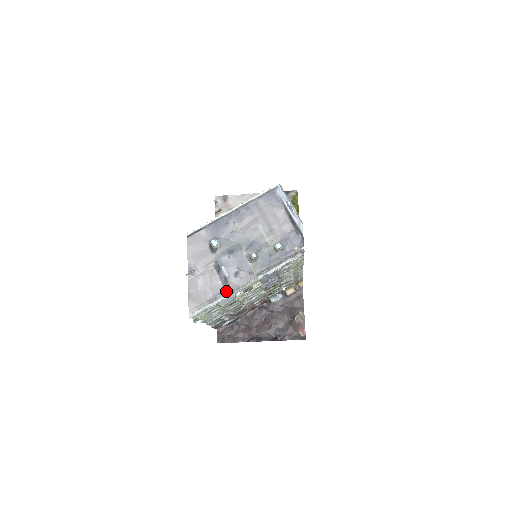
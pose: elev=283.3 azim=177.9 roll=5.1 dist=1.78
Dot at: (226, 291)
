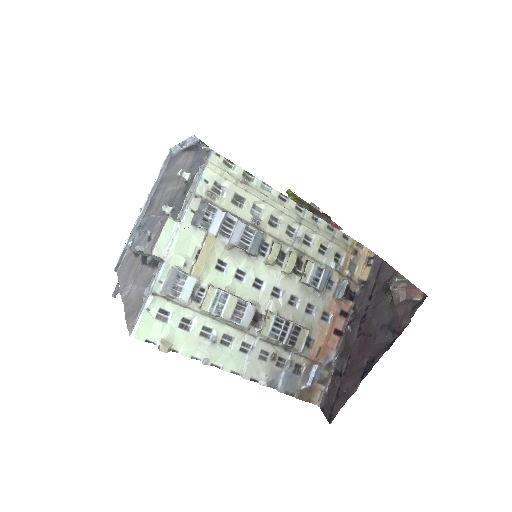
Dot at: (156, 268)
